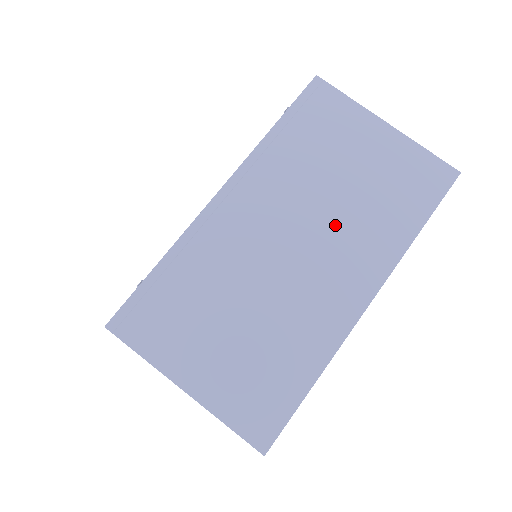
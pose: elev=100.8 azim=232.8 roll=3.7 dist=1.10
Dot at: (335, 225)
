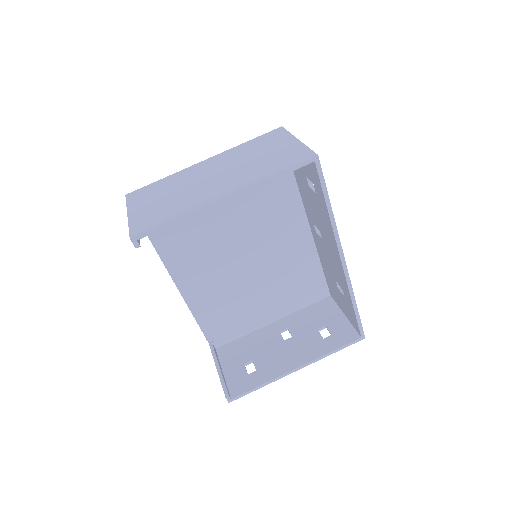
Dot at: (238, 171)
